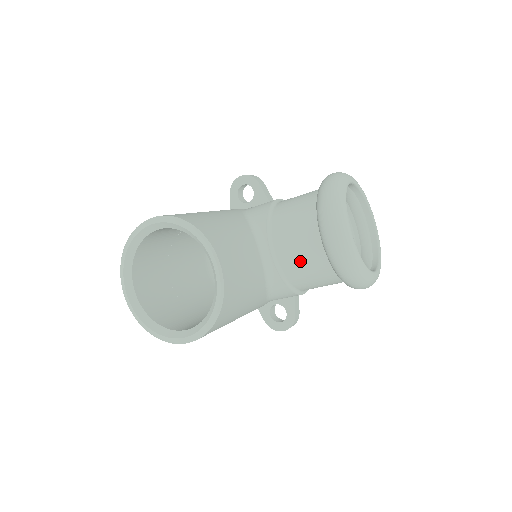
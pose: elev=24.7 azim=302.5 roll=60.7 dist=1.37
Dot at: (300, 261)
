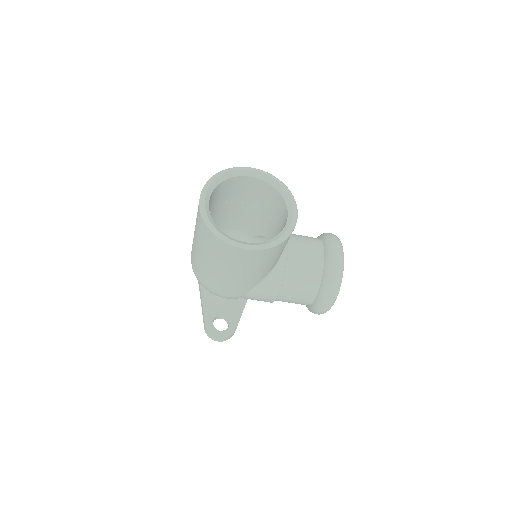
Dot at: (304, 263)
